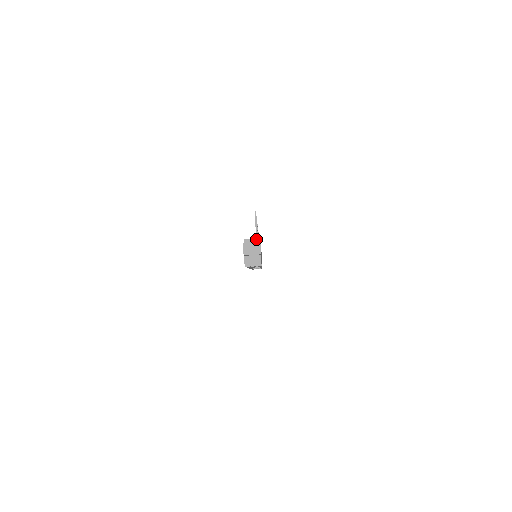
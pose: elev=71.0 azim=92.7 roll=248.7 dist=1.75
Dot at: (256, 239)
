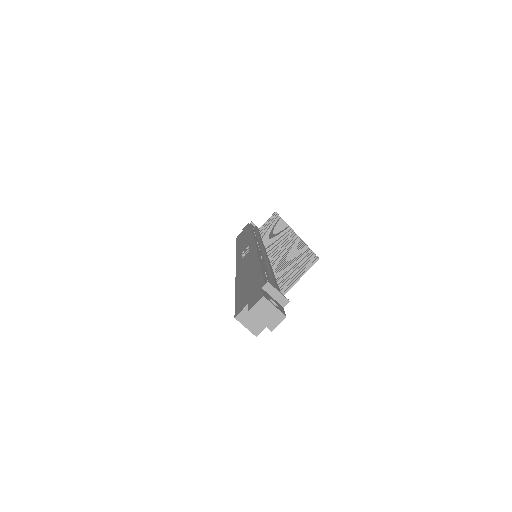
Dot at: (284, 296)
